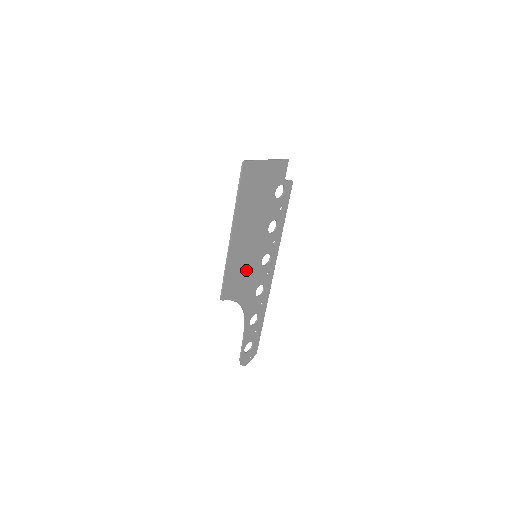
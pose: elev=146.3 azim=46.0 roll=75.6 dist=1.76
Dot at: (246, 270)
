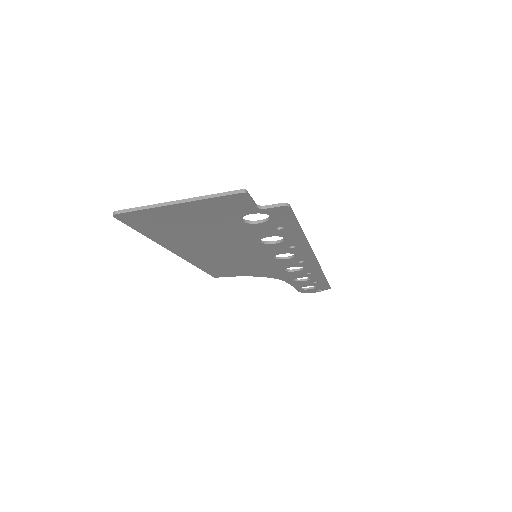
Dot at: (244, 264)
